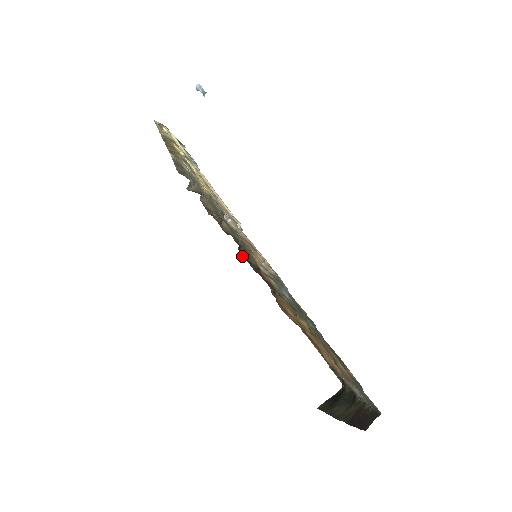
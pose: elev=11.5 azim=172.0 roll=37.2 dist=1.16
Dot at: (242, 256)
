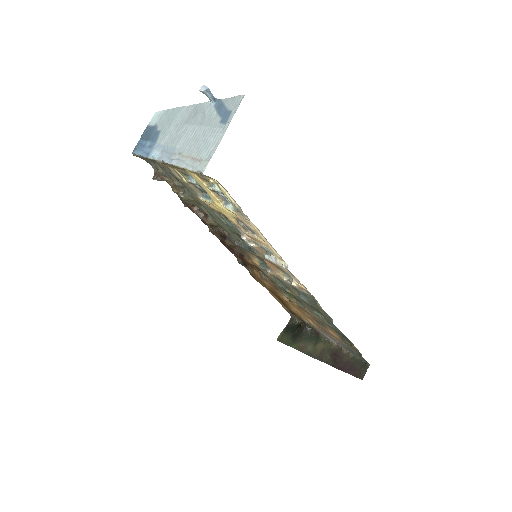
Dot at: (223, 244)
